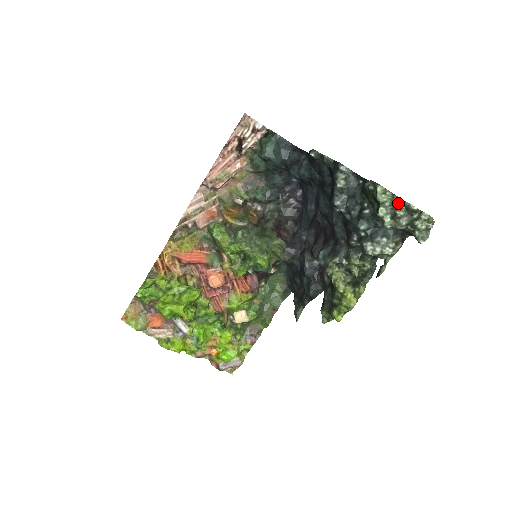
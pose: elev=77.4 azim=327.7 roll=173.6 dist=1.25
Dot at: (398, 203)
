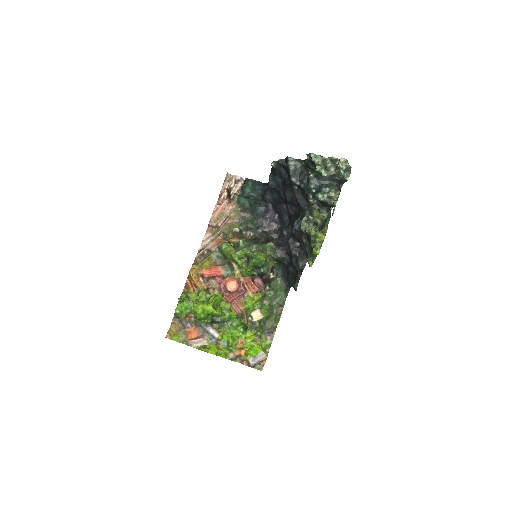
Dot at: (325, 160)
